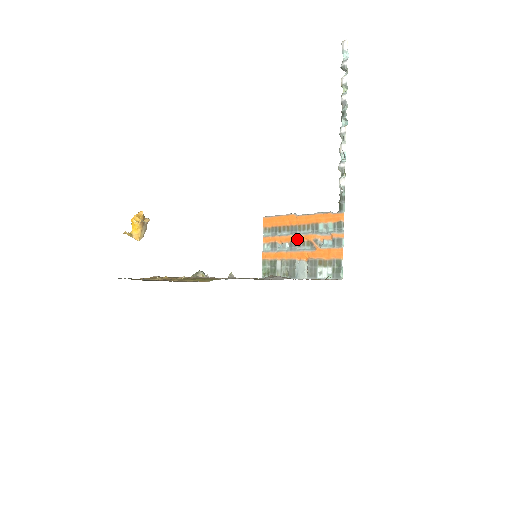
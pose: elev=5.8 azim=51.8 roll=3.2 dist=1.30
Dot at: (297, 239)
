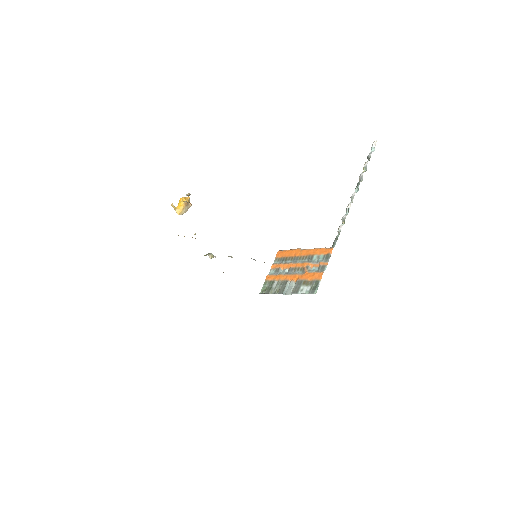
Dot at: (295, 266)
